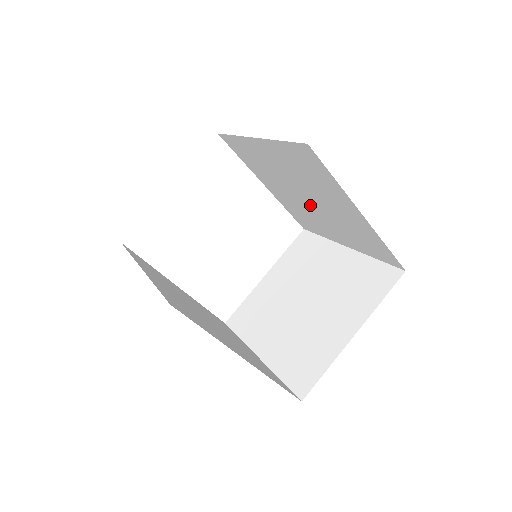
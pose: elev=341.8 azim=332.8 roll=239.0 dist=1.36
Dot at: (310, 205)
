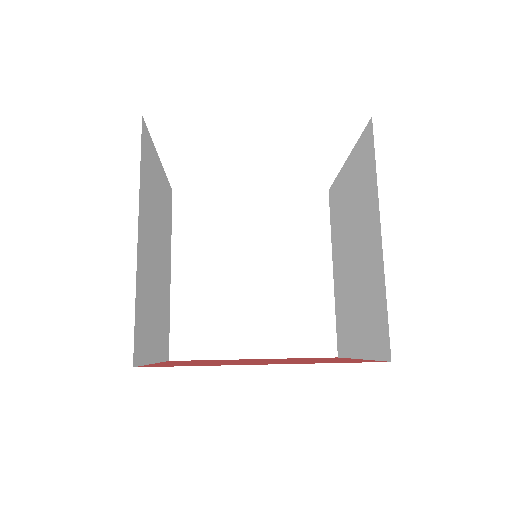
Dot at: occluded
